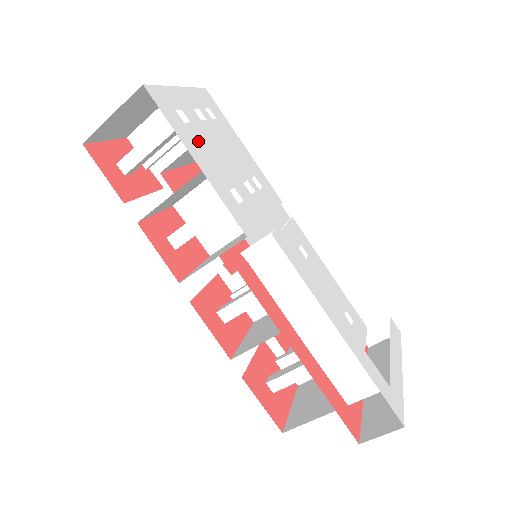
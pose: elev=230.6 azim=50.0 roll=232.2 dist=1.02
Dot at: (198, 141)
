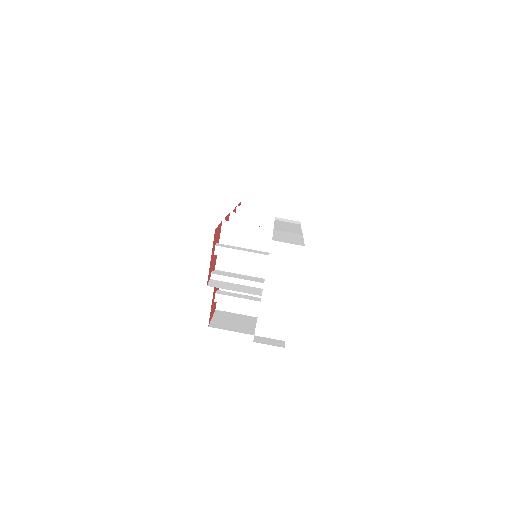
Dot at: occluded
